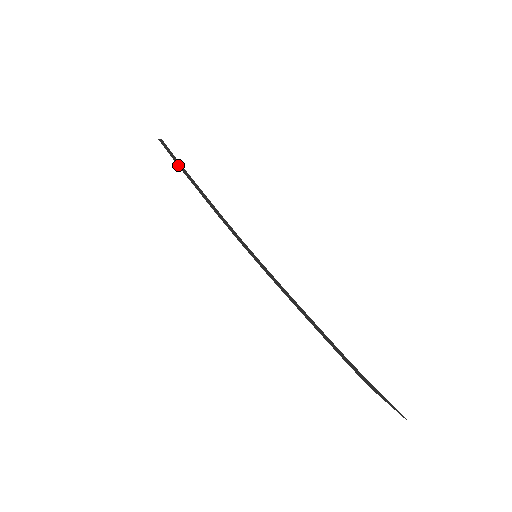
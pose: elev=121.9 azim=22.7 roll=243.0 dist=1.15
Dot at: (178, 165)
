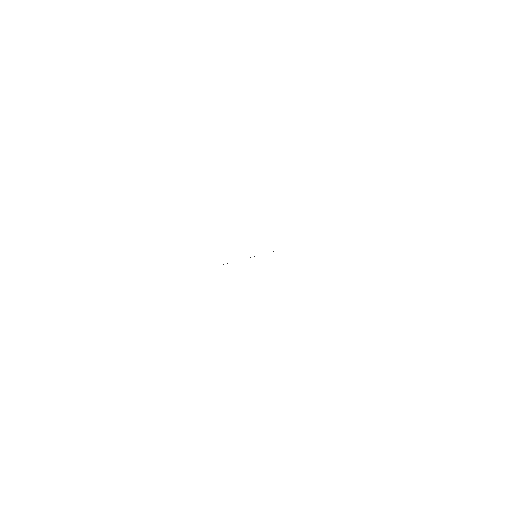
Dot at: occluded
